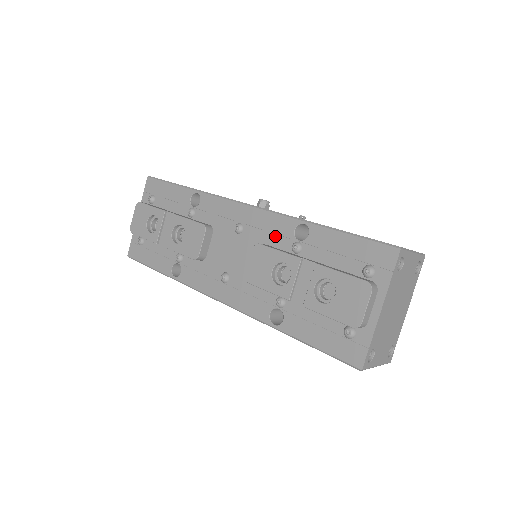
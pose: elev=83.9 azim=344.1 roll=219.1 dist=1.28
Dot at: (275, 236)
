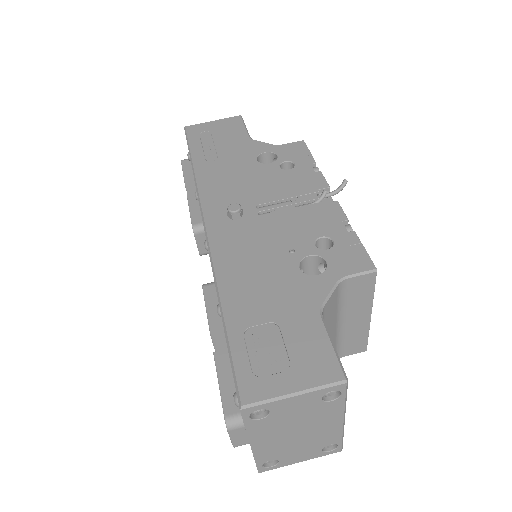
Dot at: occluded
